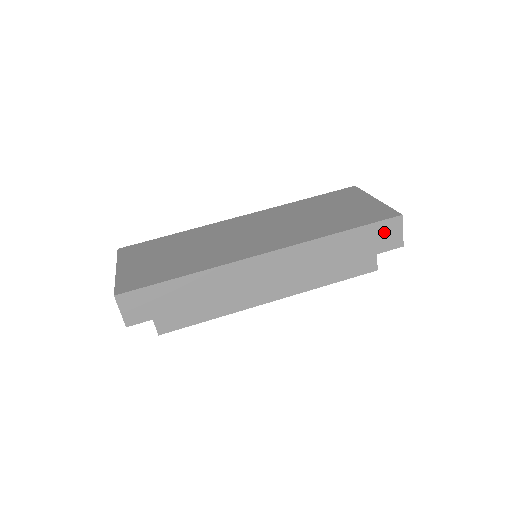
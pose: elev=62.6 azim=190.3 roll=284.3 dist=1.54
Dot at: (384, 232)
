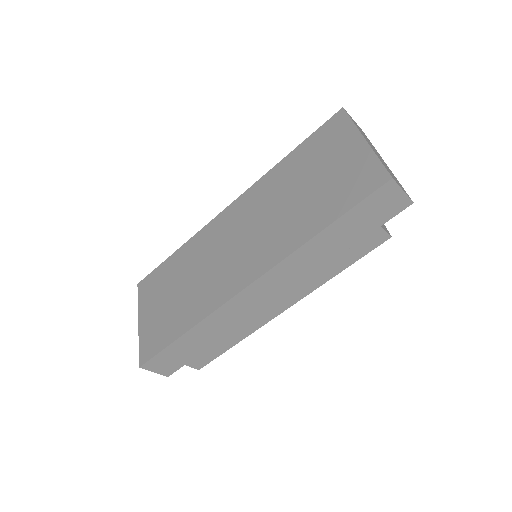
Dot at: (377, 205)
